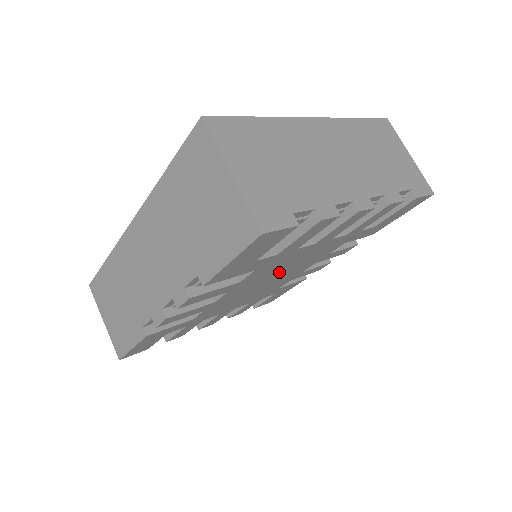
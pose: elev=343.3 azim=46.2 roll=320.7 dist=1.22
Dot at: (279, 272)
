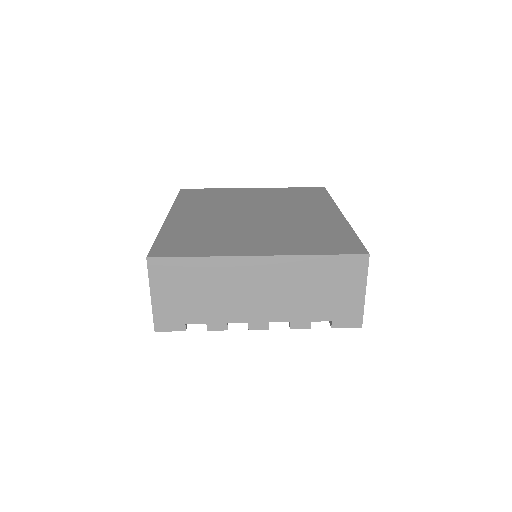
Dot at: occluded
